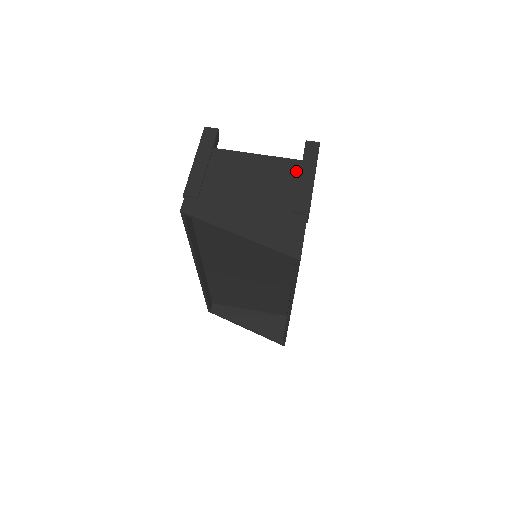
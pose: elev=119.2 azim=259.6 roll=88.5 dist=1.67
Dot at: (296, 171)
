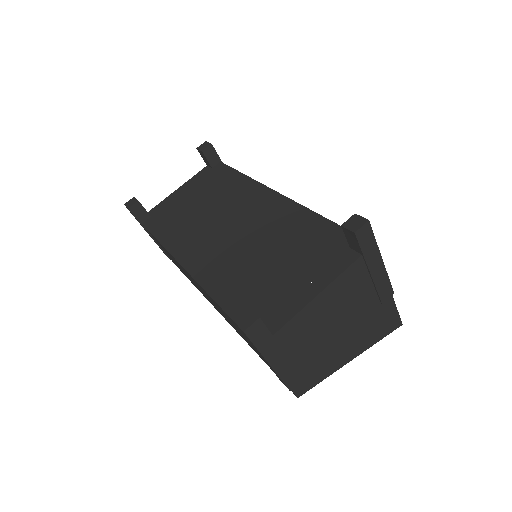
Dot at: (363, 271)
